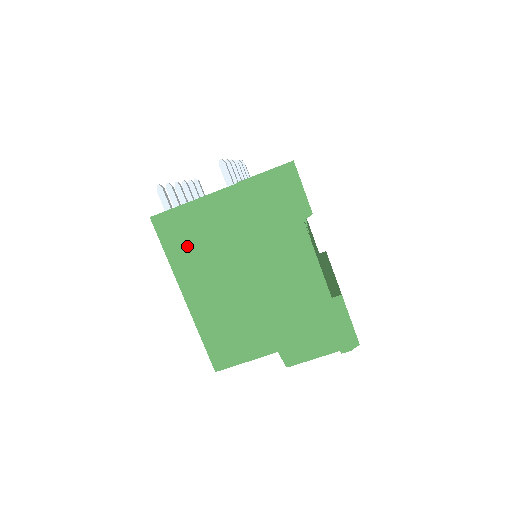
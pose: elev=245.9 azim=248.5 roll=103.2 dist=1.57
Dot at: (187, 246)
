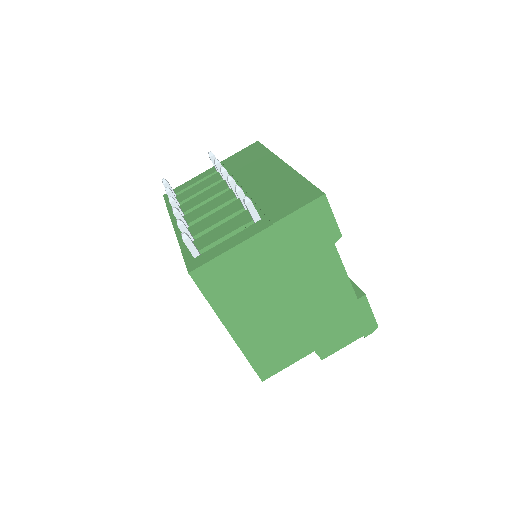
Dot at: (229, 290)
